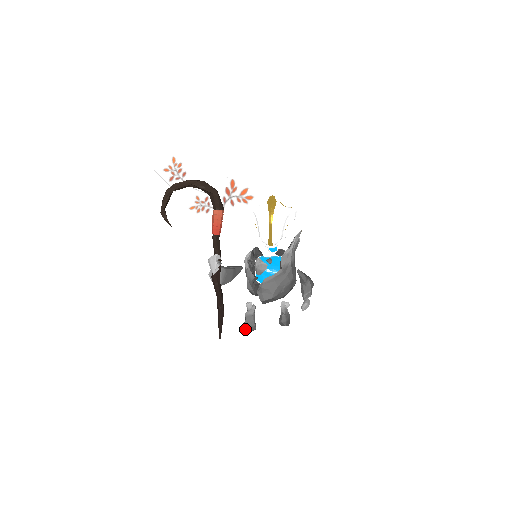
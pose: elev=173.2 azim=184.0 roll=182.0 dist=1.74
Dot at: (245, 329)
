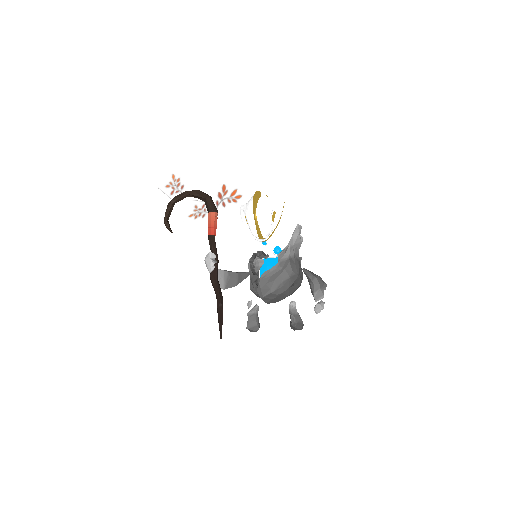
Dot at: (249, 330)
